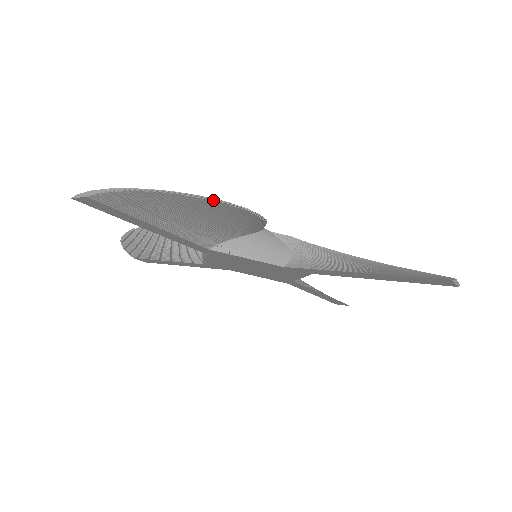
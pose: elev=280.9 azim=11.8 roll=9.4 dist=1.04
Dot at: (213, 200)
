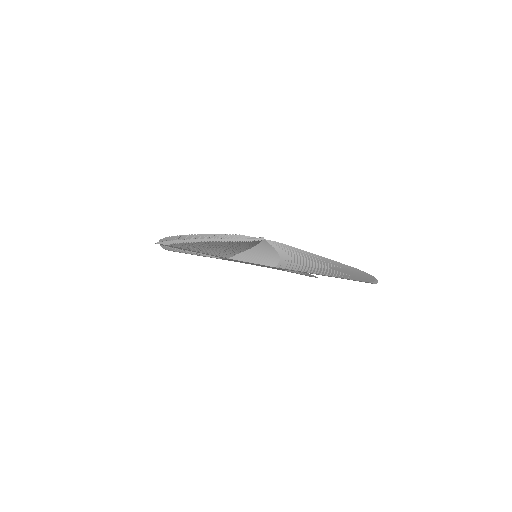
Dot at: (236, 241)
